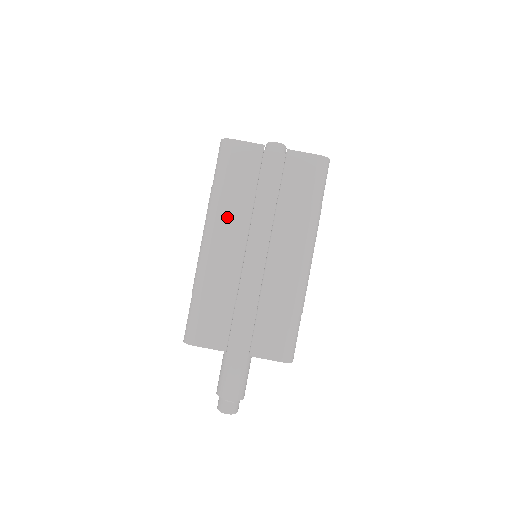
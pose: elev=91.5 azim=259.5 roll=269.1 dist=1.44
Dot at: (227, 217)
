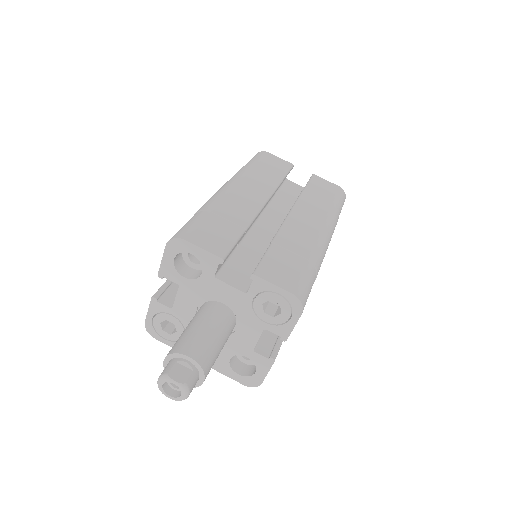
Dot at: (253, 180)
